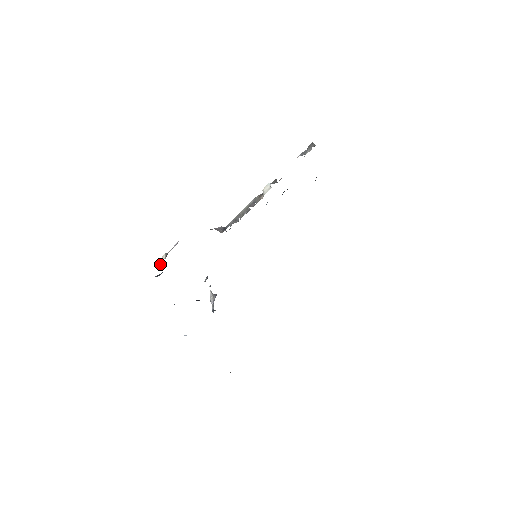
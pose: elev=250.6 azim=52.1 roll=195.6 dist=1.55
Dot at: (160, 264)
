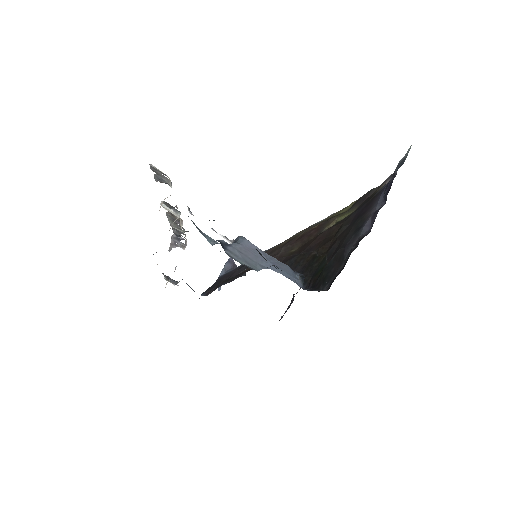
Dot at: occluded
